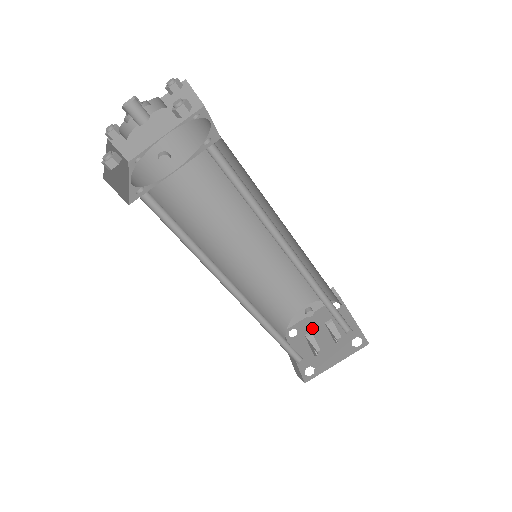
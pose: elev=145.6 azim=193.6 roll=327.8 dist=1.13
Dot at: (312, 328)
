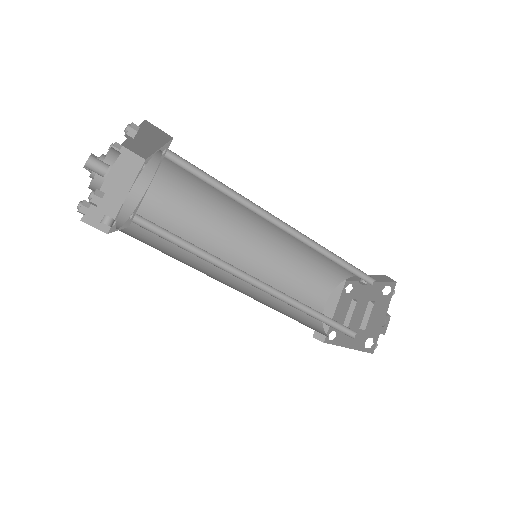
Dot at: (360, 297)
